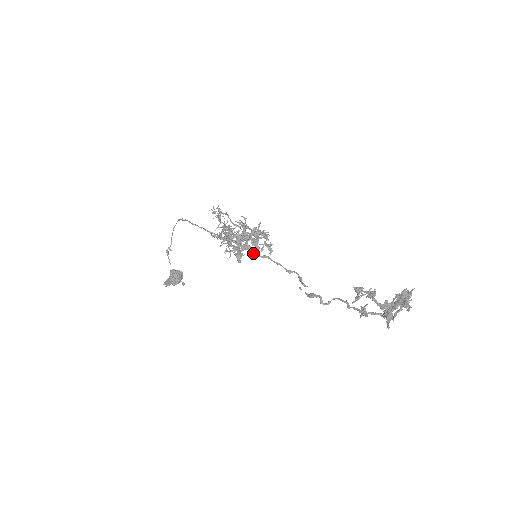
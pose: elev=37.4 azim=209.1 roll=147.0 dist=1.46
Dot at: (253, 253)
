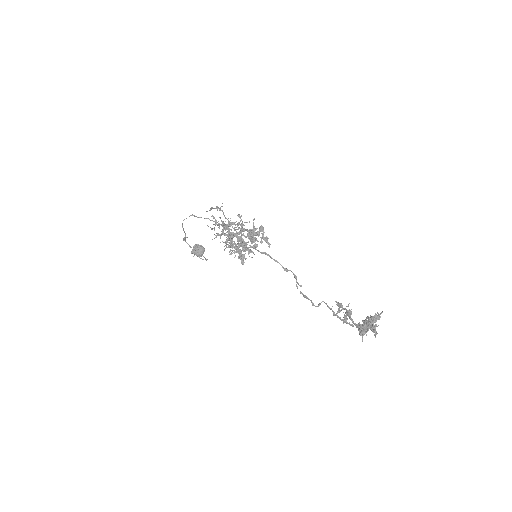
Dot at: occluded
